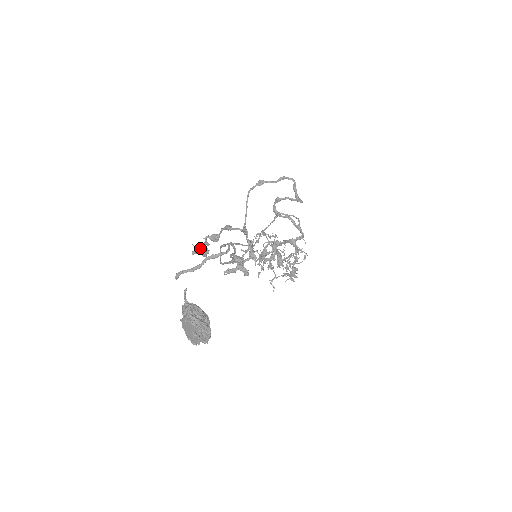
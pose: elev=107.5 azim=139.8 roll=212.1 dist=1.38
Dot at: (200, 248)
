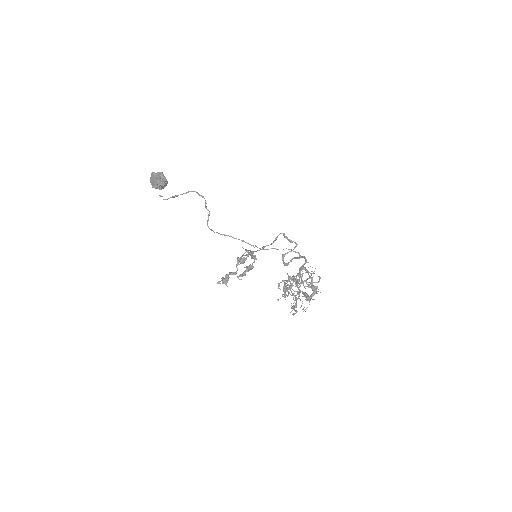
Dot at: (222, 278)
